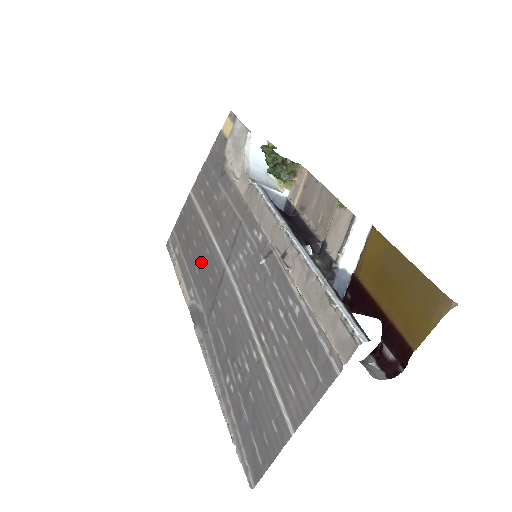
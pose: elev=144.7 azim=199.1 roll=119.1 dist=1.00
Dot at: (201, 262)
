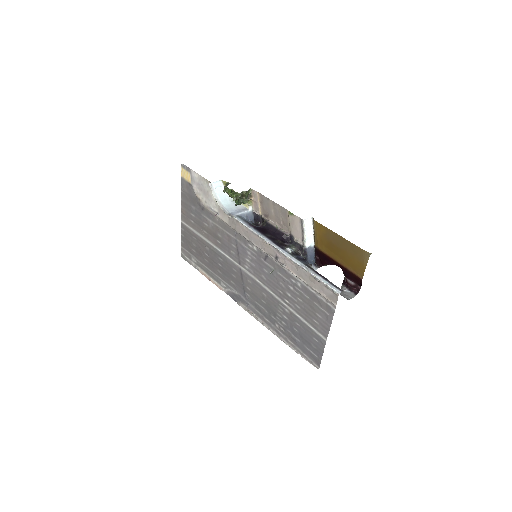
Dot at: (219, 266)
